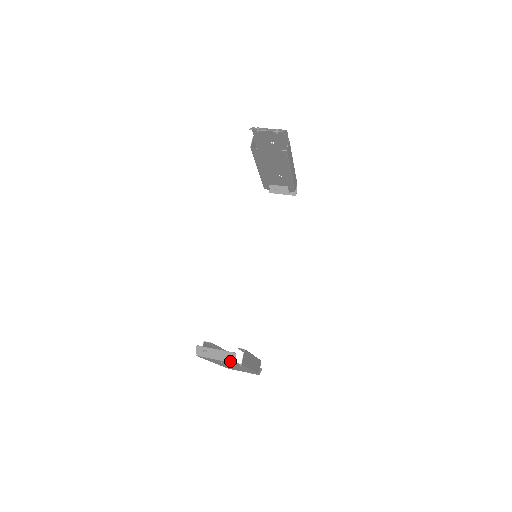
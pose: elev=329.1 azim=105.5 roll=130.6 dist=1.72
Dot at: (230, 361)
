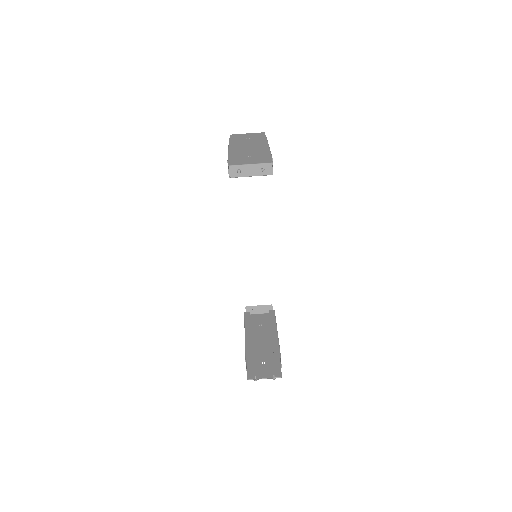
Dot at: occluded
